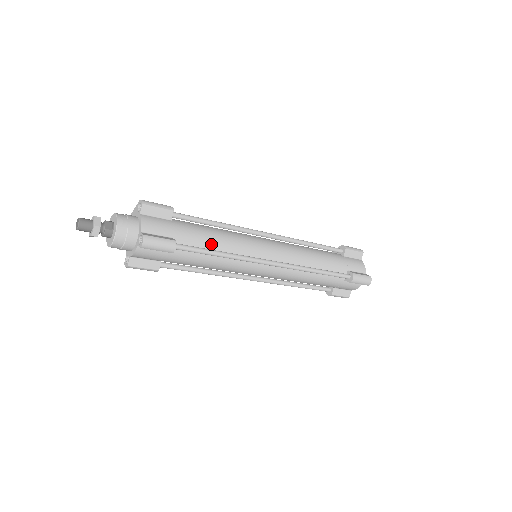
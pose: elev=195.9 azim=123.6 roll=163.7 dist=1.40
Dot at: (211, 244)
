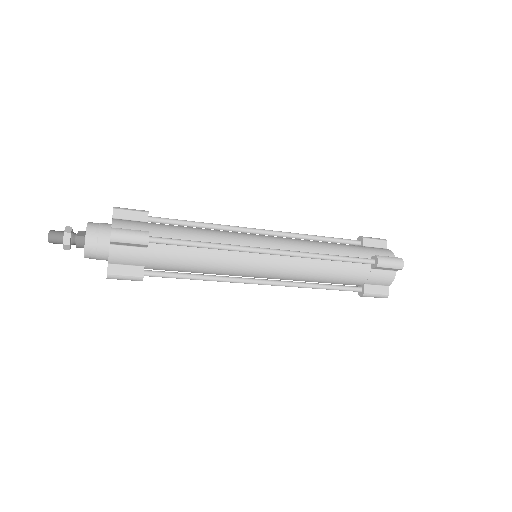
Dot at: (194, 237)
